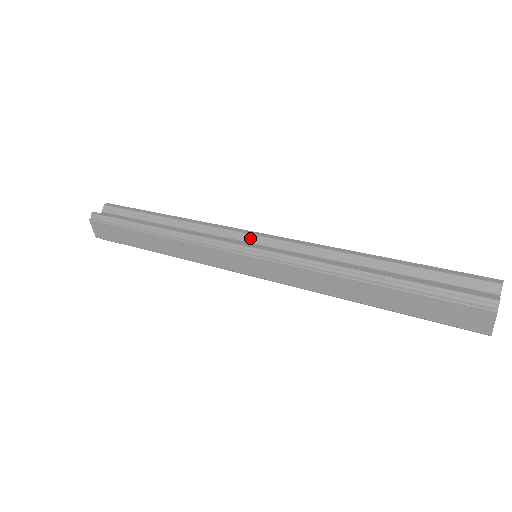
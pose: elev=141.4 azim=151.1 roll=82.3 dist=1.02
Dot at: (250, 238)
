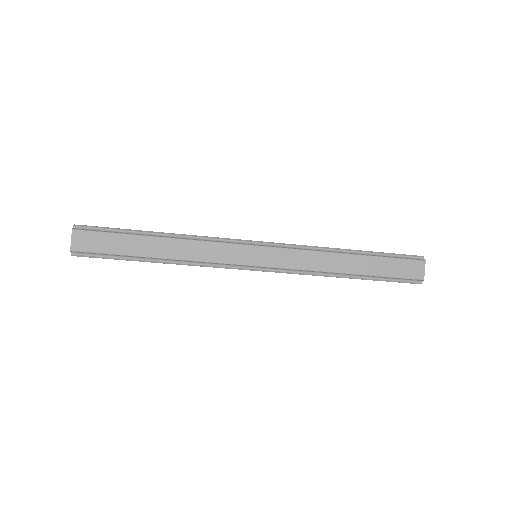
Dot at: occluded
